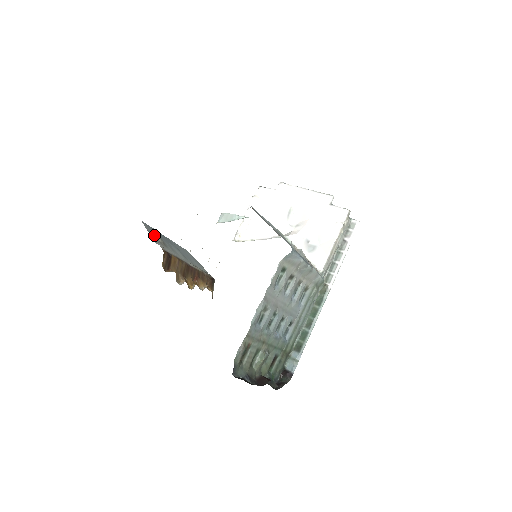
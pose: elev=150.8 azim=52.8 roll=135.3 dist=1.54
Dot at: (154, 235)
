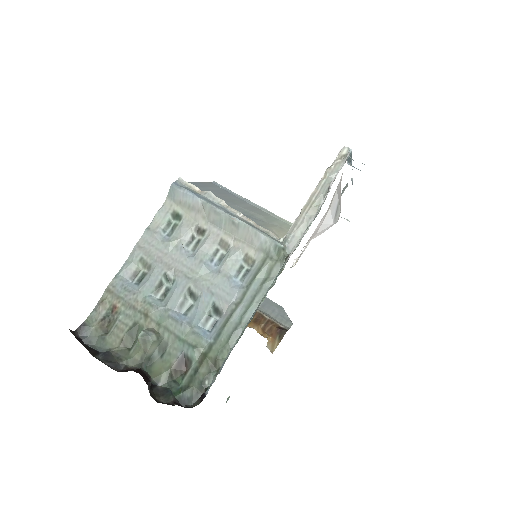
Dot at: occluded
